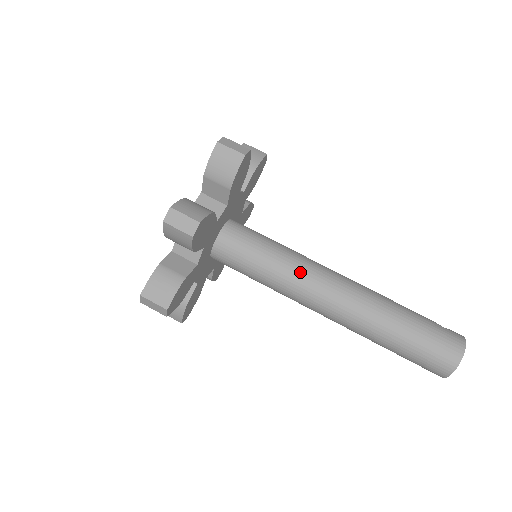
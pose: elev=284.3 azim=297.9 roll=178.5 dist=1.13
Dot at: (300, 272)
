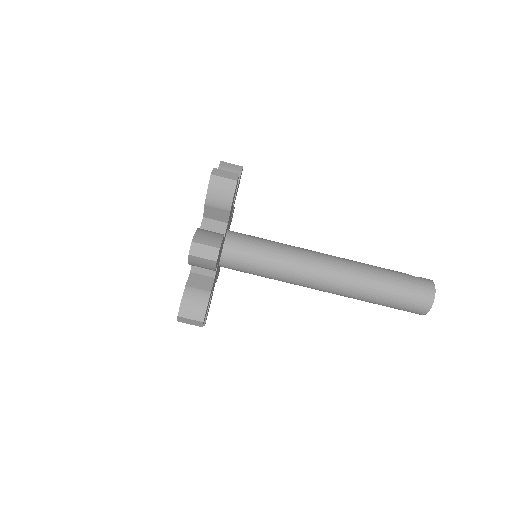
Dot at: (298, 262)
